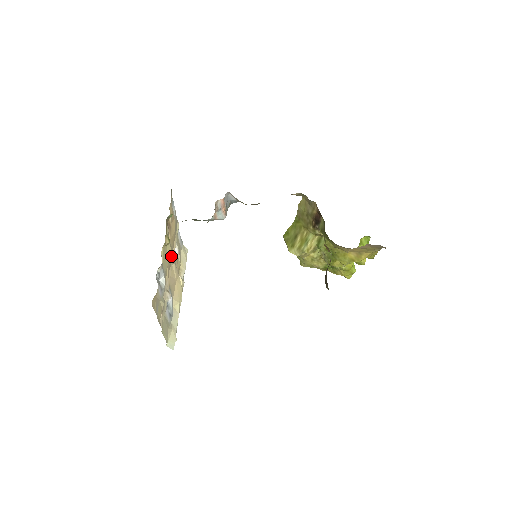
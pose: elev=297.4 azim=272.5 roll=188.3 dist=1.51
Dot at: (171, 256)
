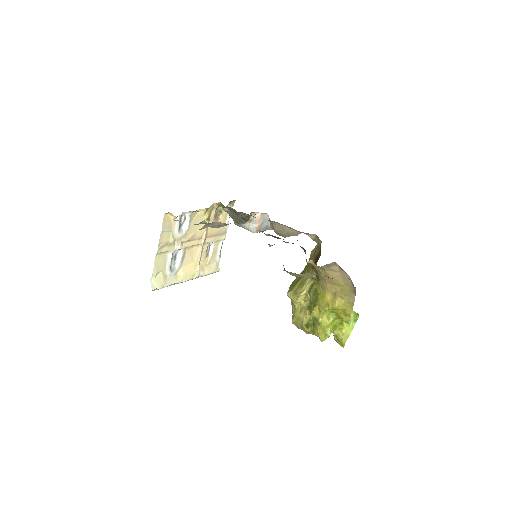
Dot at: (203, 236)
